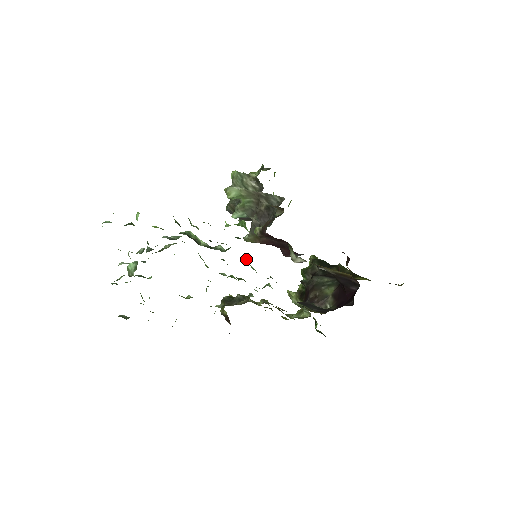
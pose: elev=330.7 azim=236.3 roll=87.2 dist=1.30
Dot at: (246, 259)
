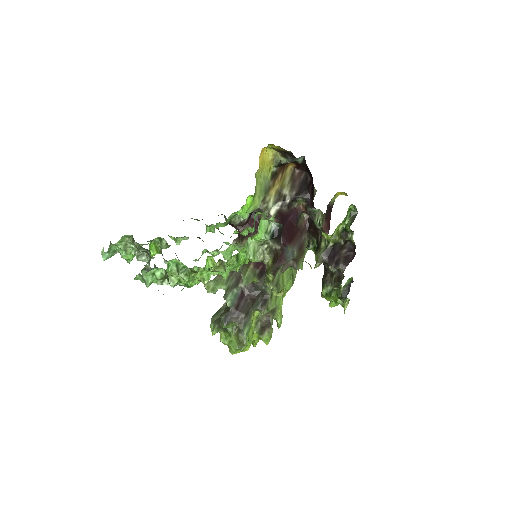
Dot at: occluded
